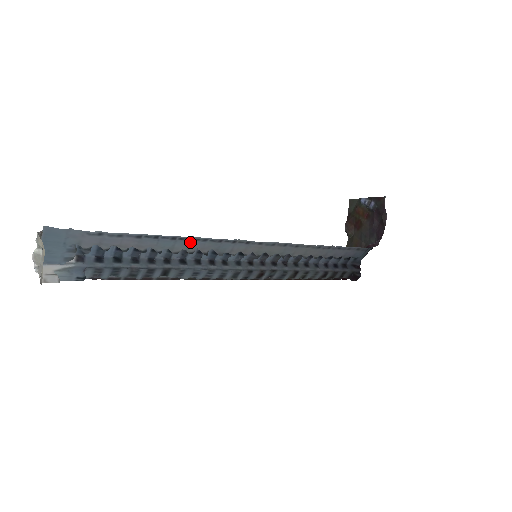
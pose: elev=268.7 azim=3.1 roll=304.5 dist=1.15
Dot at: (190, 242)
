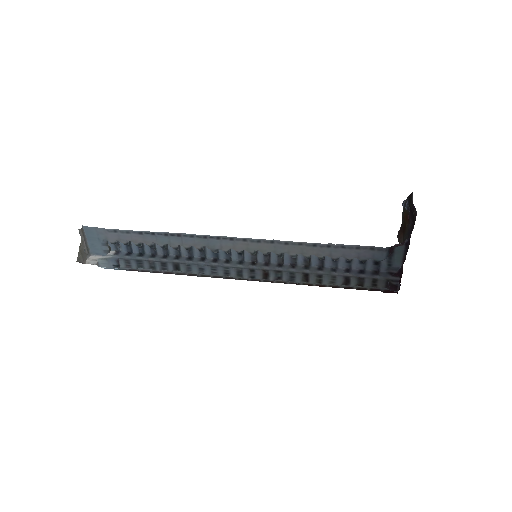
Dot at: (181, 238)
